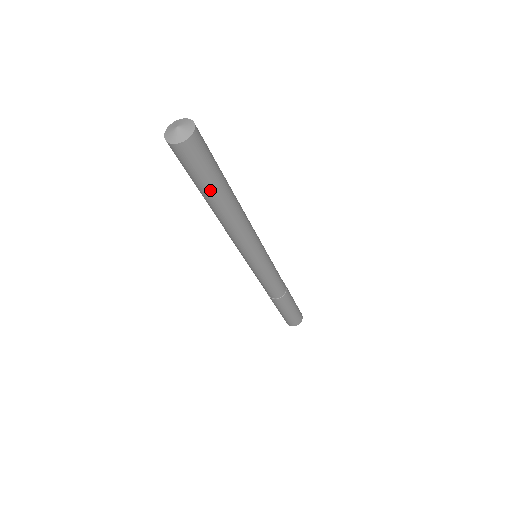
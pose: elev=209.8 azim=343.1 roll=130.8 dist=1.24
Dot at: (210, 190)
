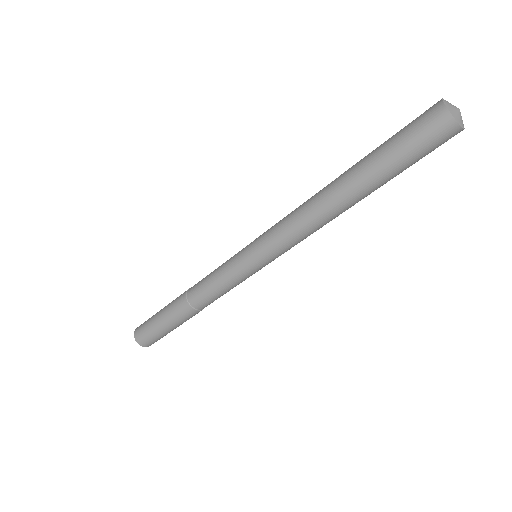
Dot at: occluded
